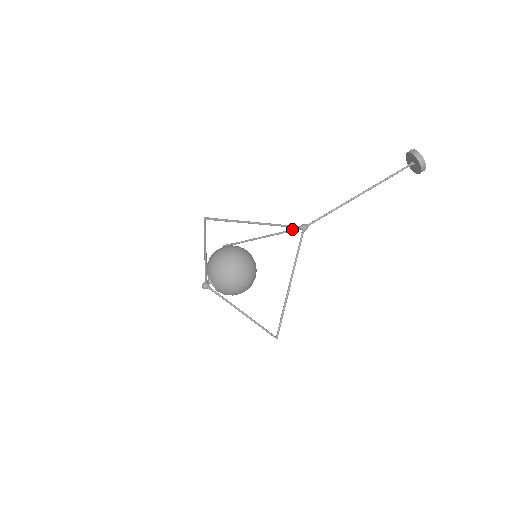
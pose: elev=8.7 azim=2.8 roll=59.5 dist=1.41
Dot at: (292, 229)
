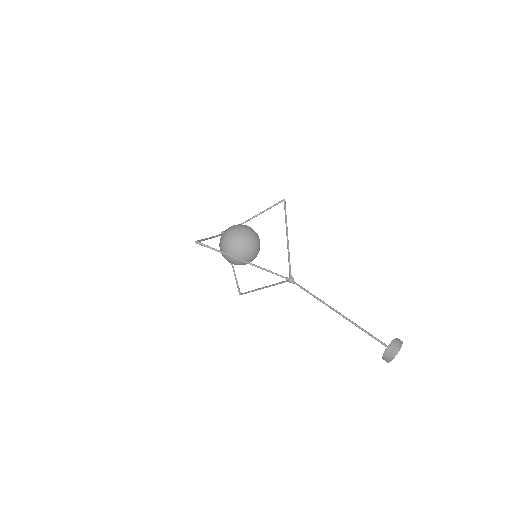
Dot at: (289, 268)
